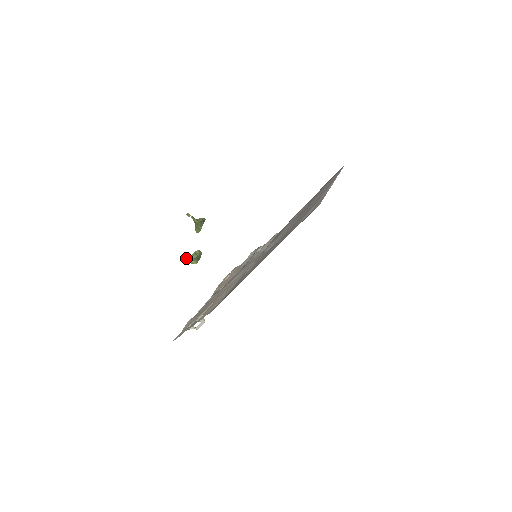
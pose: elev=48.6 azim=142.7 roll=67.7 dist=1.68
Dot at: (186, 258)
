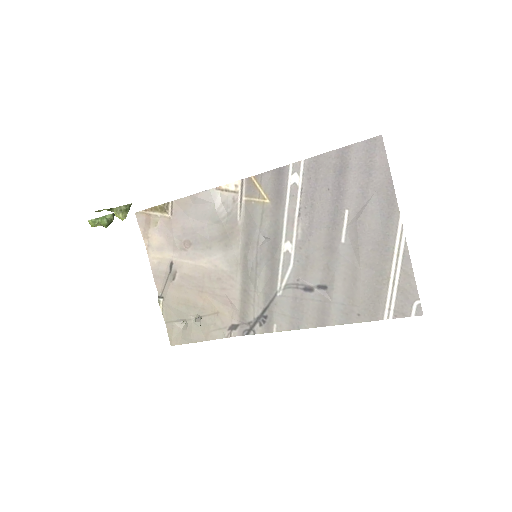
Dot at: occluded
